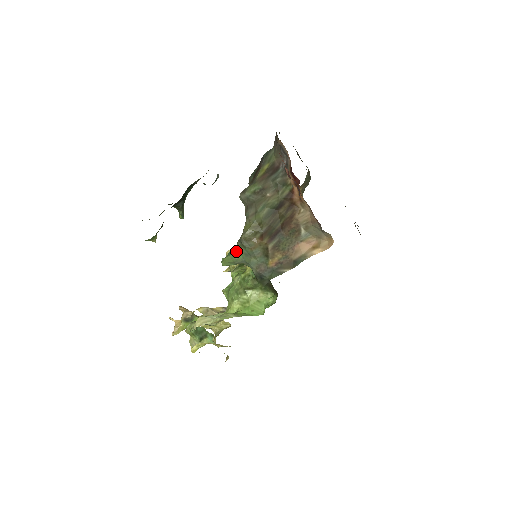
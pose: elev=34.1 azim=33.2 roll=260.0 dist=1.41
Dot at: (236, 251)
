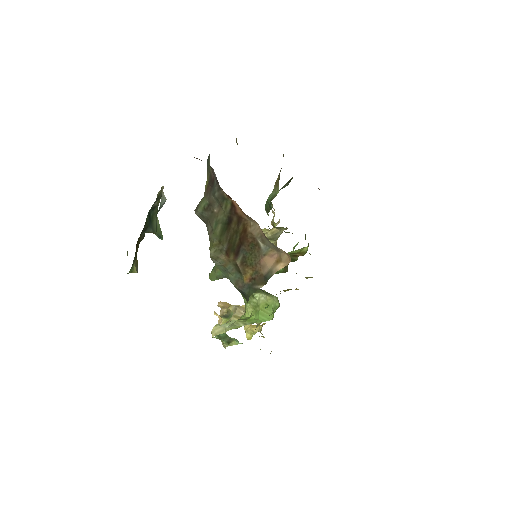
Dot at: (215, 267)
